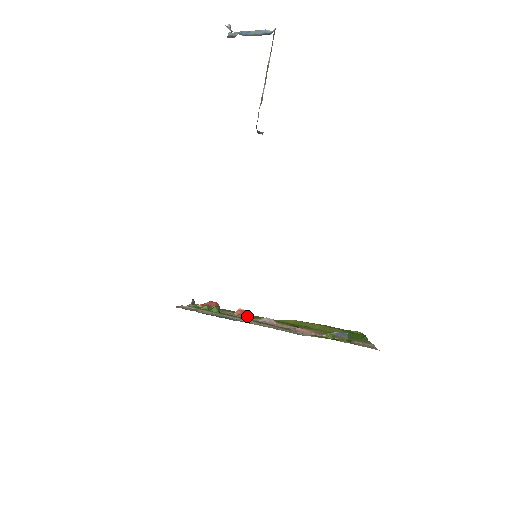
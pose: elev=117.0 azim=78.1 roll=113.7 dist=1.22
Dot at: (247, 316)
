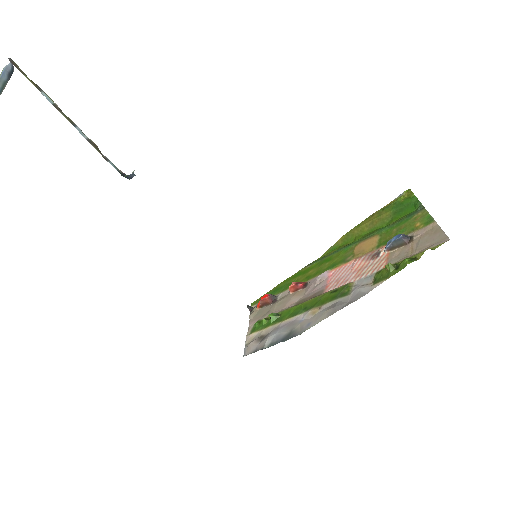
Dot at: (302, 287)
